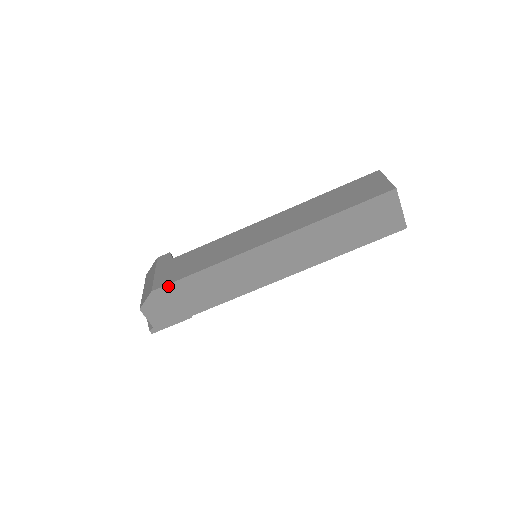
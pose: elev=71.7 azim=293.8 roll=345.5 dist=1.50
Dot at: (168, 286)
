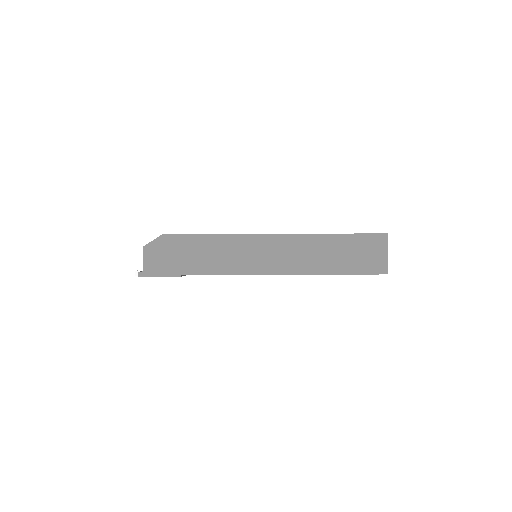
Dot at: (178, 236)
